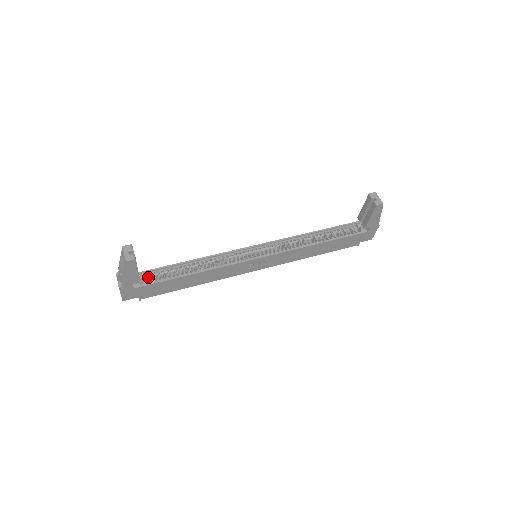
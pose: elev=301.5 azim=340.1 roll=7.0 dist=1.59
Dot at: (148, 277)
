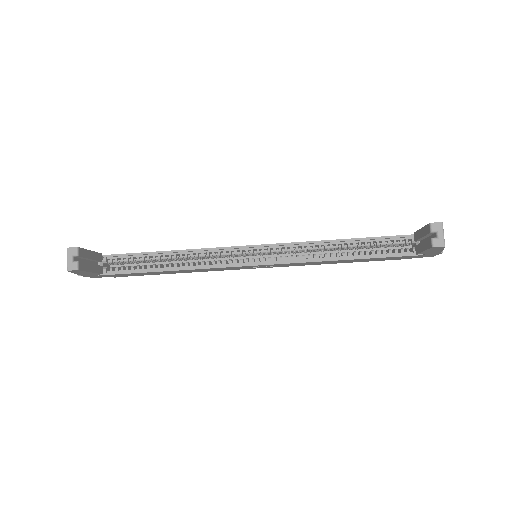
Dot at: (118, 262)
